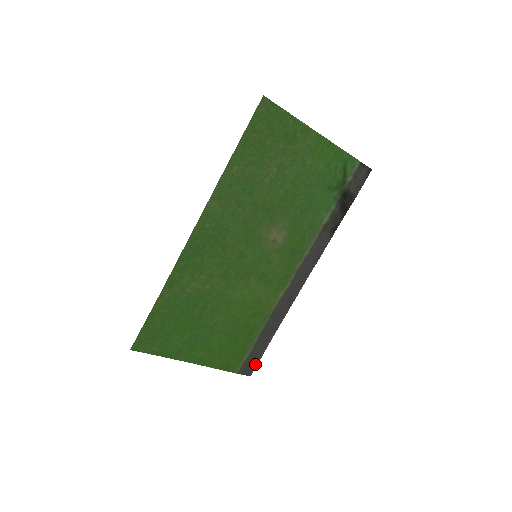
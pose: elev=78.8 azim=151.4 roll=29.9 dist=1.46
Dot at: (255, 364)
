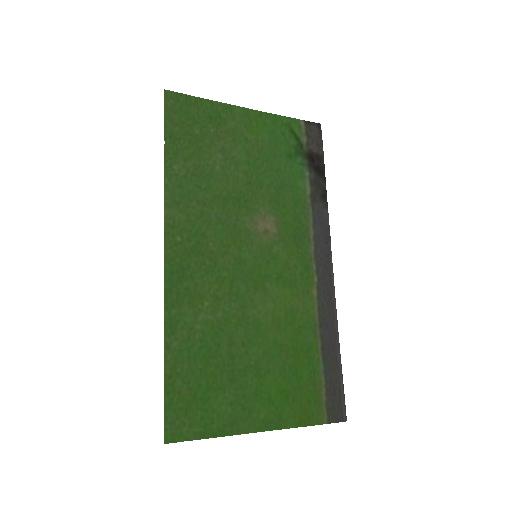
Dot at: (341, 401)
